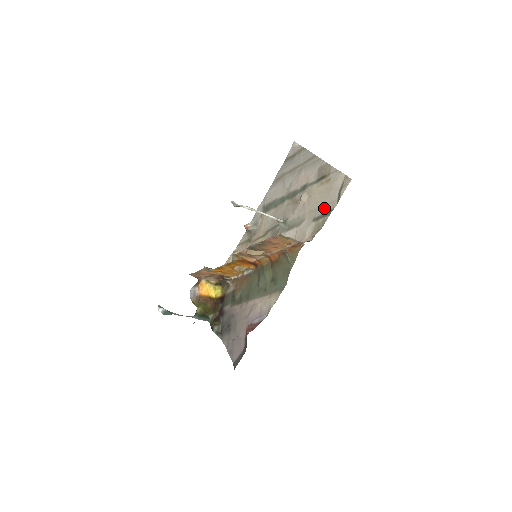
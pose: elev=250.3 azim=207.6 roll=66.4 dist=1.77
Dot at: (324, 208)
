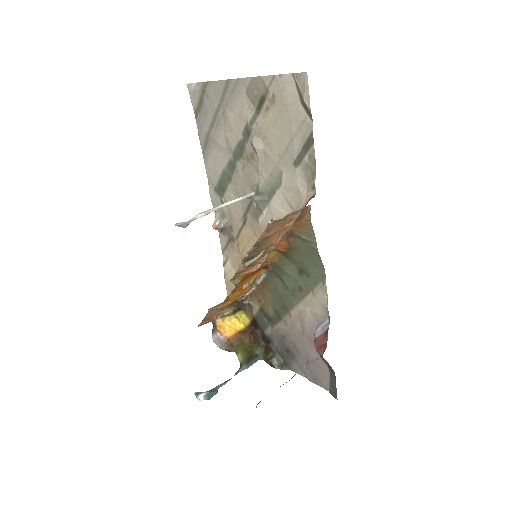
Dot at: (297, 140)
